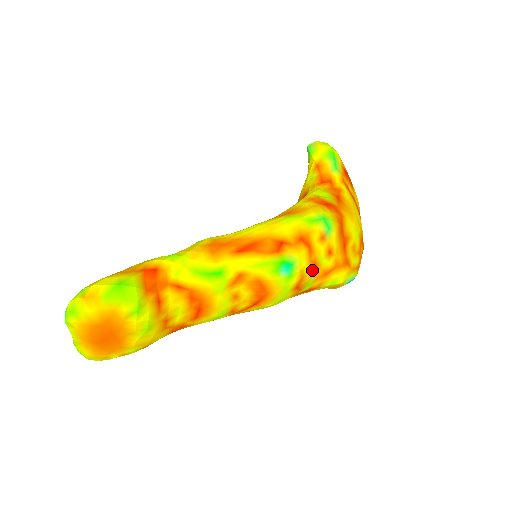
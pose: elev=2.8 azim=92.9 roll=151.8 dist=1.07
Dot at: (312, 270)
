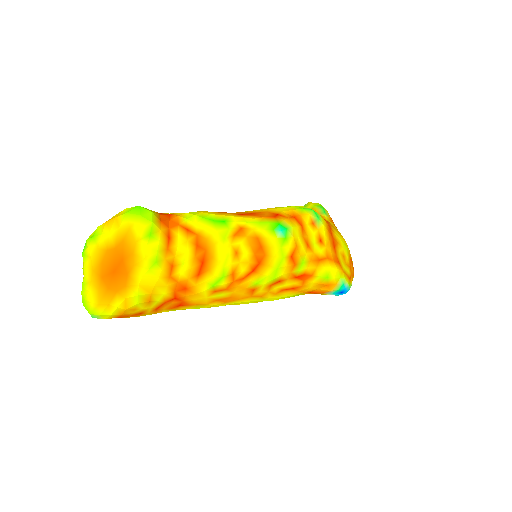
Dot at: (305, 247)
